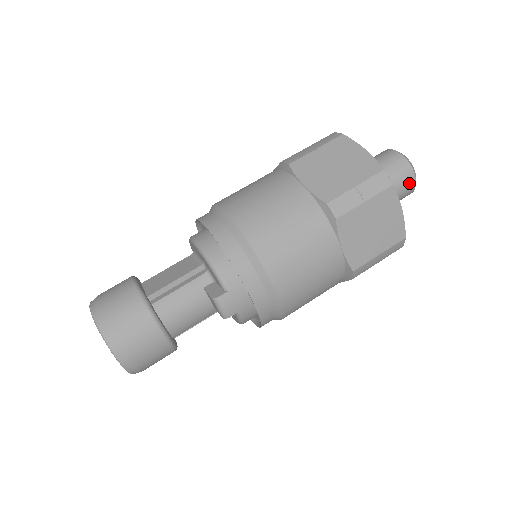
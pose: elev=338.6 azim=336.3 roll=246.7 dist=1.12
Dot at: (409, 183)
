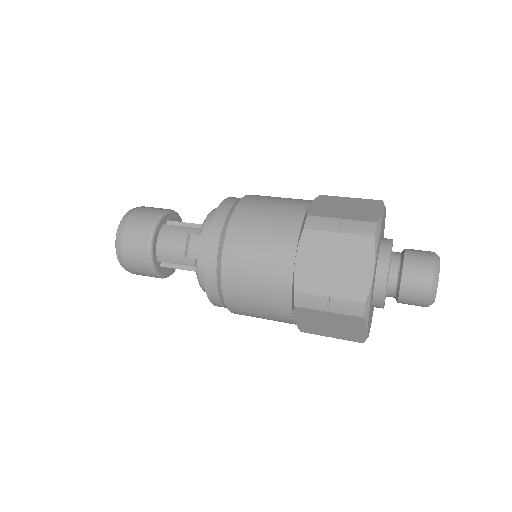
Dot at: (423, 281)
